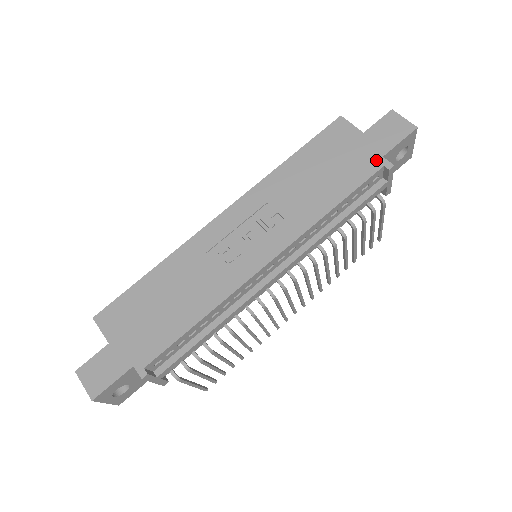
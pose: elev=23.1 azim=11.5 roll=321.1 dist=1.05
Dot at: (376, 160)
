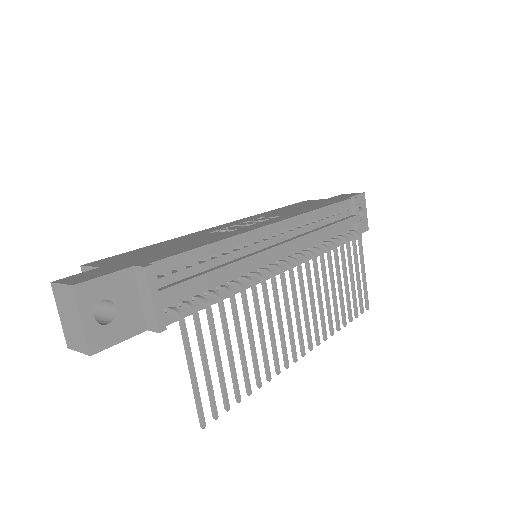
Dot at: (342, 199)
